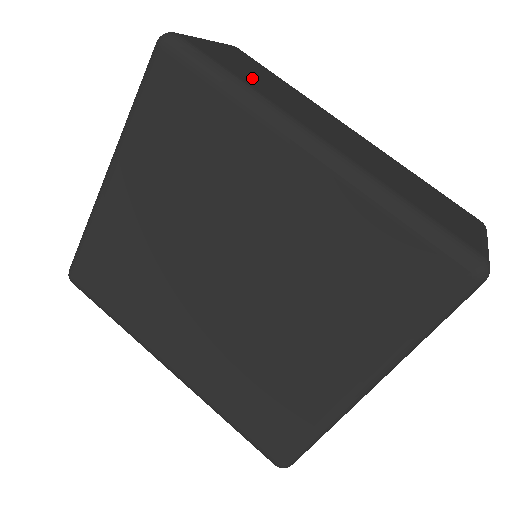
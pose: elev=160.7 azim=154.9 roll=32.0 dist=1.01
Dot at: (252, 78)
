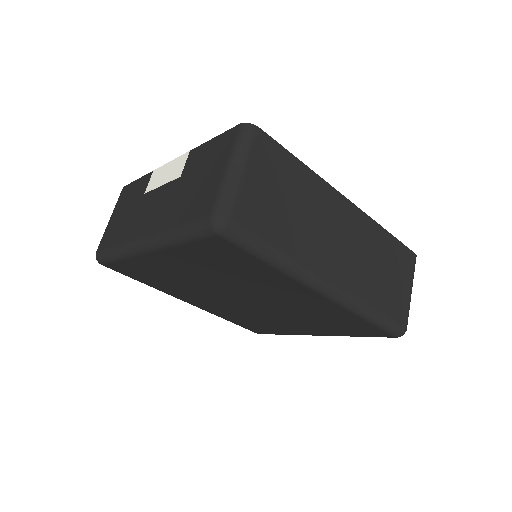
Dot at: (286, 225)
